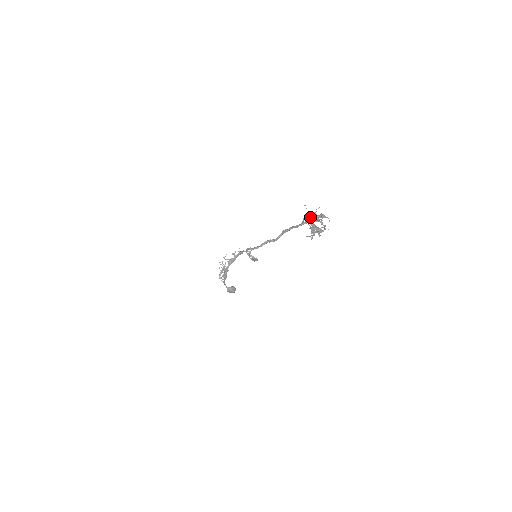
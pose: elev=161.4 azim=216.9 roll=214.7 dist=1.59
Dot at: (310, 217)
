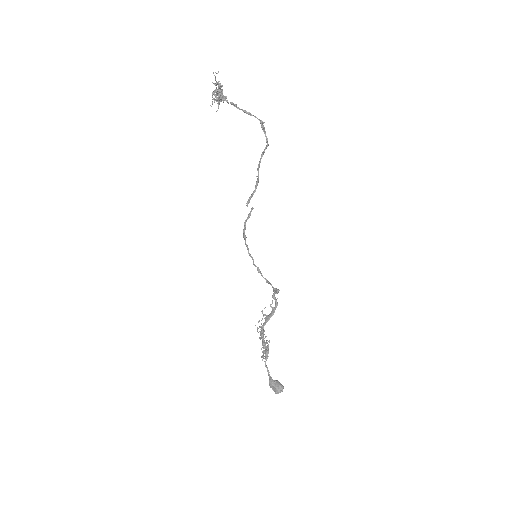
Dot at: (217, 89)
